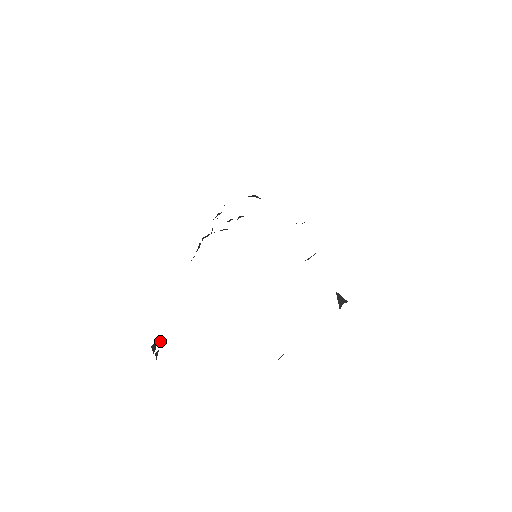
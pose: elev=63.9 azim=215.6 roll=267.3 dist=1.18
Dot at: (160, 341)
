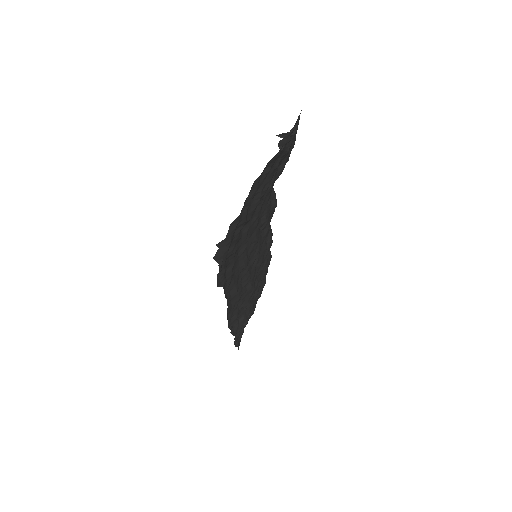
Dot at: (220, 262)
